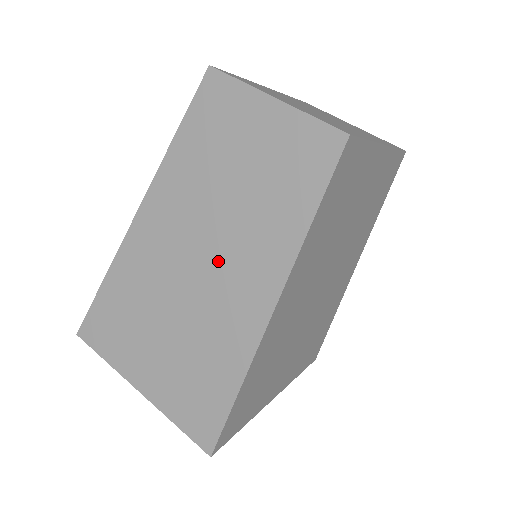
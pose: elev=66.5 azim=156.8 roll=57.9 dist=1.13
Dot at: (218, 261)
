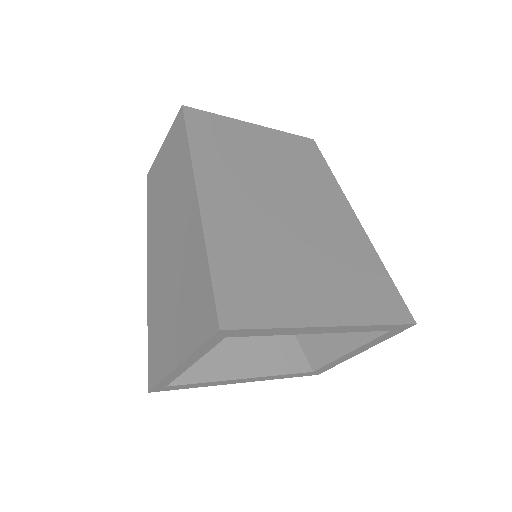
Dot at: (174, 223)
